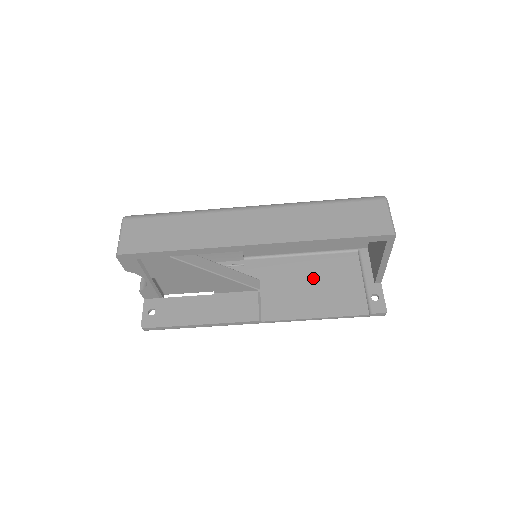
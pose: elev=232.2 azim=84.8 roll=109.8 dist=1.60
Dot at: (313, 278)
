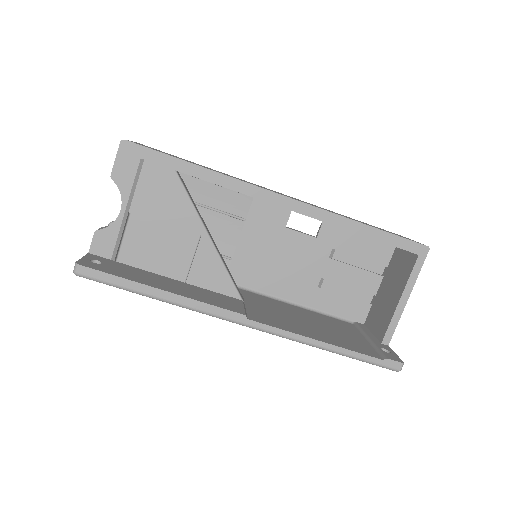
Dot at: (308, 319)
